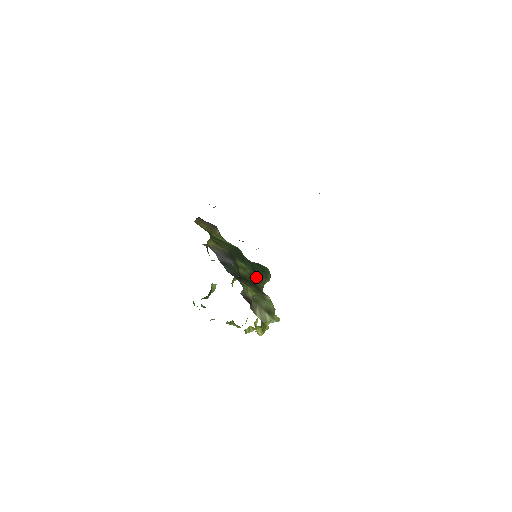
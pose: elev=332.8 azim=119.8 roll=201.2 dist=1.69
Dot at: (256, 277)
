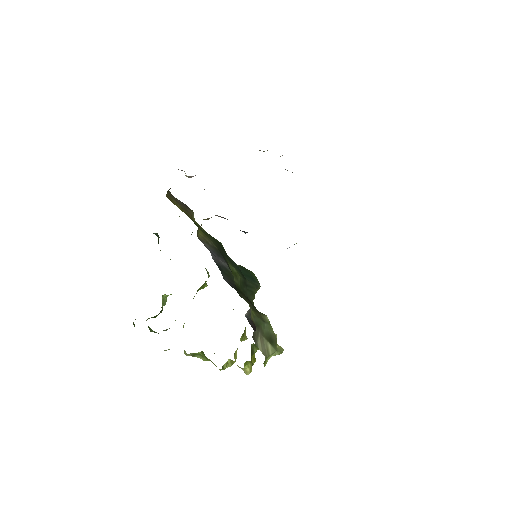
Dot at: (247, 287)
